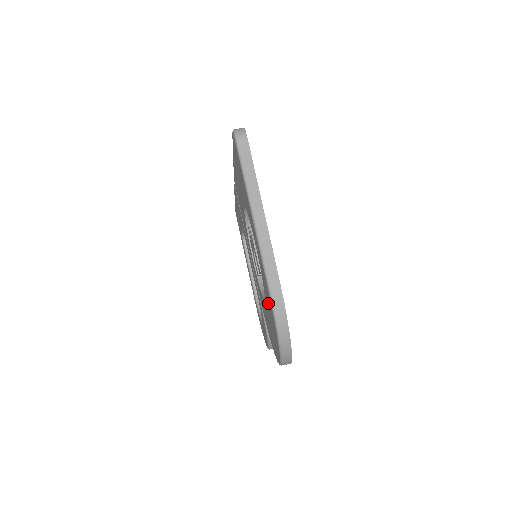
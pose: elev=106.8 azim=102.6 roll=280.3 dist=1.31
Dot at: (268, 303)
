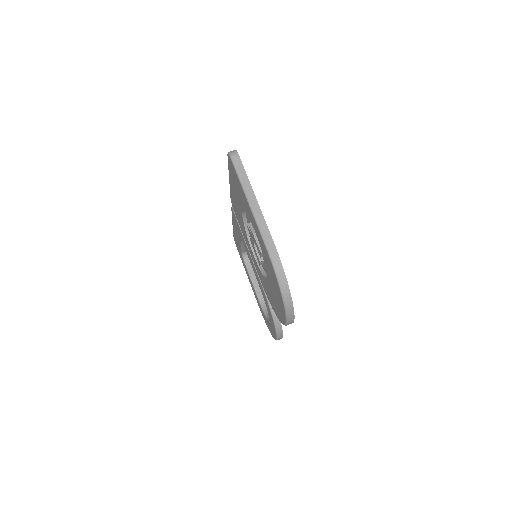
Dot at: (270, 271)
